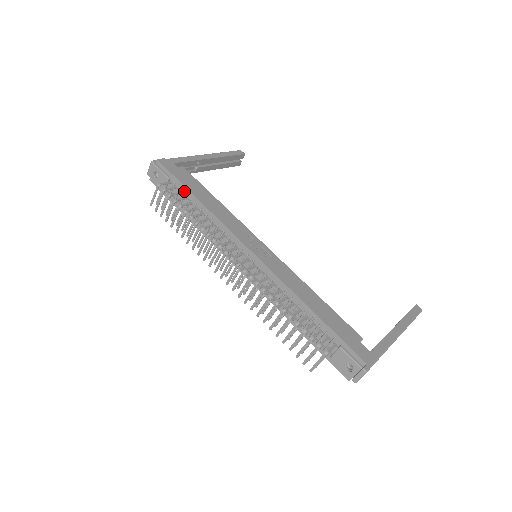
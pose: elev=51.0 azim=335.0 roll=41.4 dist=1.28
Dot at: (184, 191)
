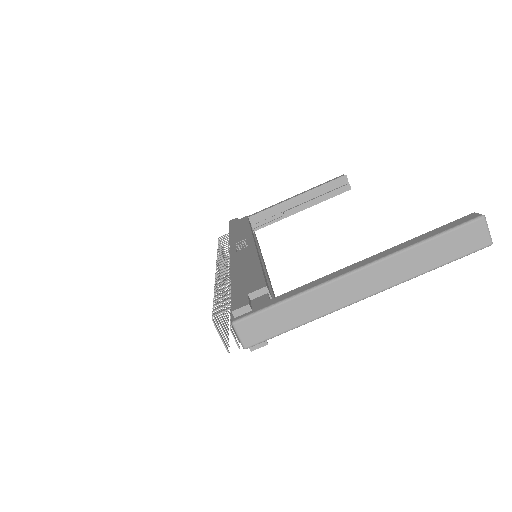
Dot at: occluded
